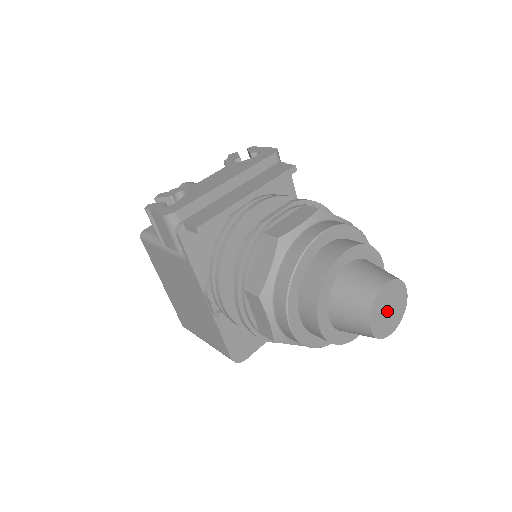
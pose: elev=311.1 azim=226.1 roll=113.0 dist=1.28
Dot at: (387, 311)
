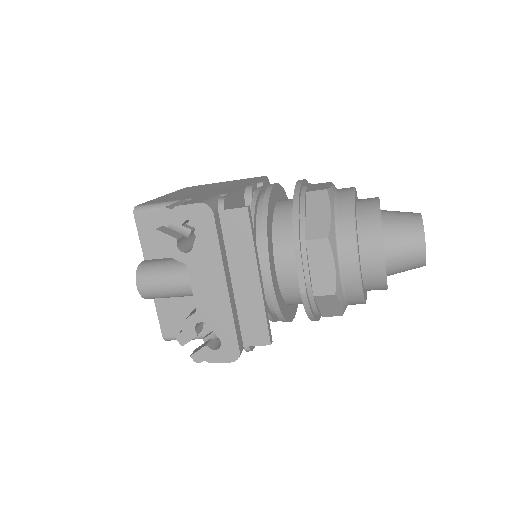
Dot at: occluded
